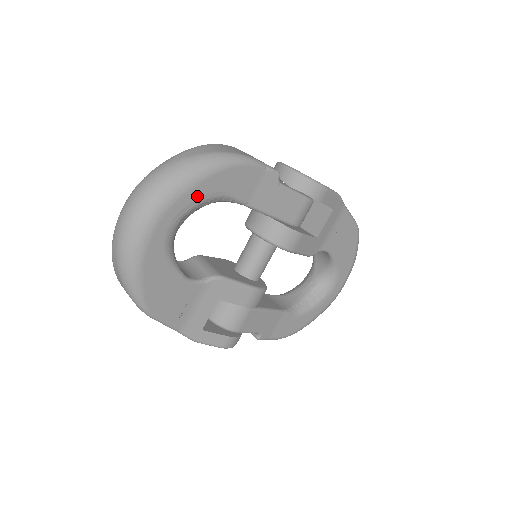
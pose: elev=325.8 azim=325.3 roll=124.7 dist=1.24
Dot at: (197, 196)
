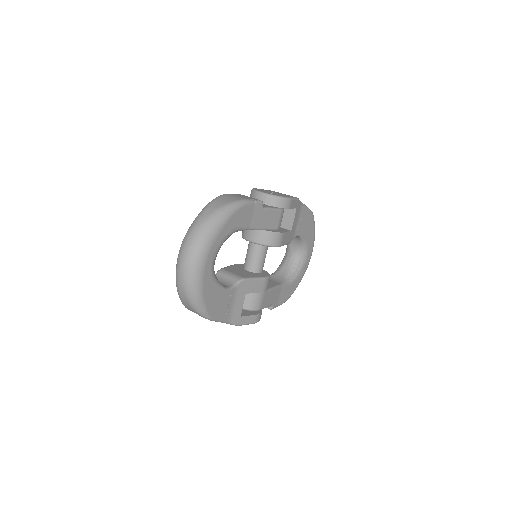
Dot at: (223, 237)
